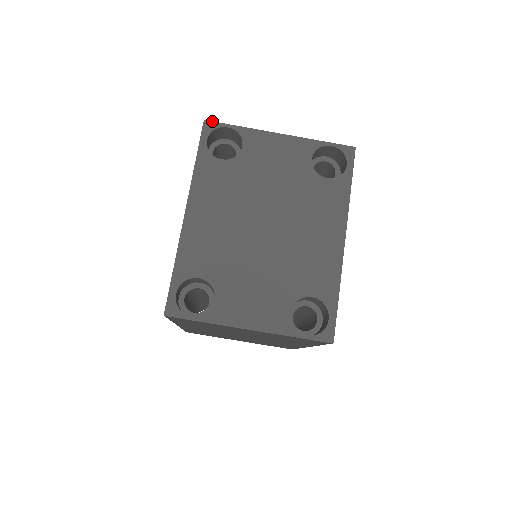
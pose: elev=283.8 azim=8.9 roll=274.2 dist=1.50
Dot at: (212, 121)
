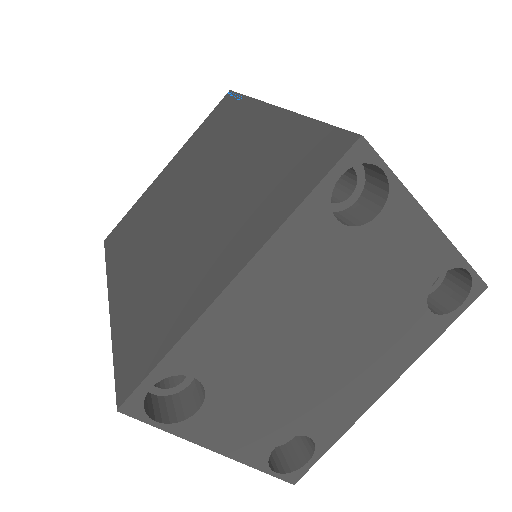
Dot at: occluded
